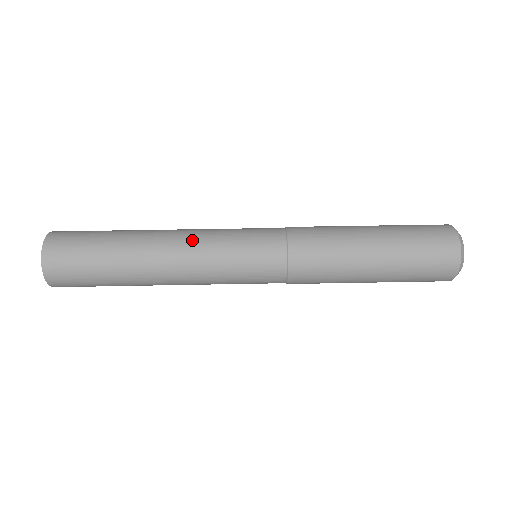
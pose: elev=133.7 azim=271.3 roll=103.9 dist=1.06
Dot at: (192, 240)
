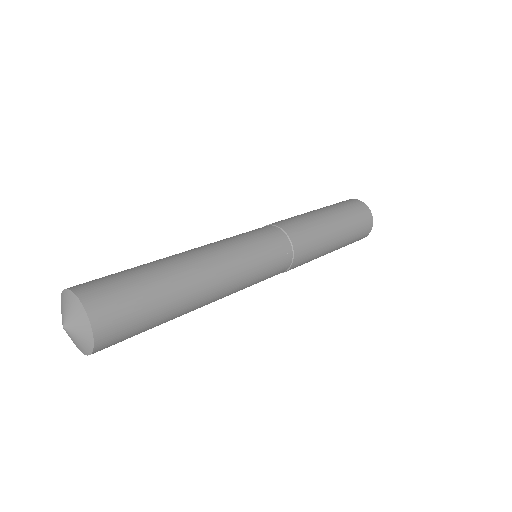
Dot at: occluded
